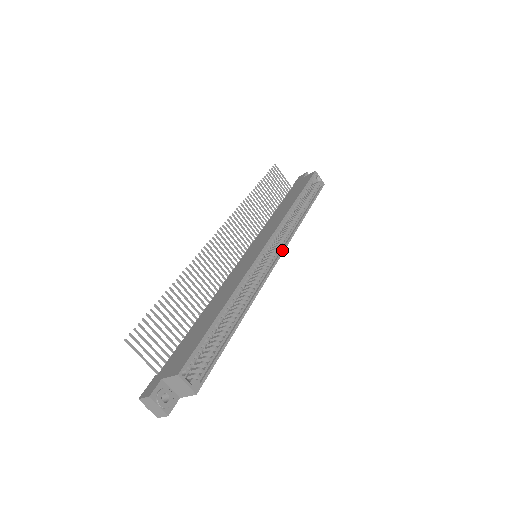
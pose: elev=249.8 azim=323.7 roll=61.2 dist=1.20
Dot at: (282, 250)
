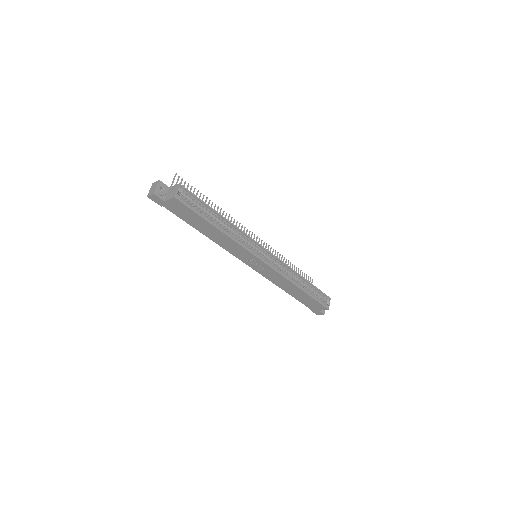
Dot at: (271, 266)
